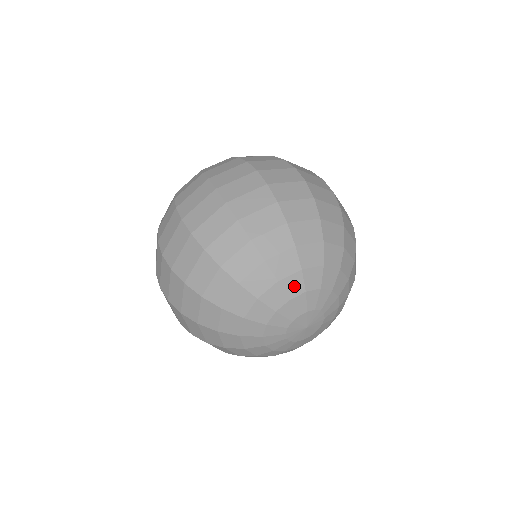
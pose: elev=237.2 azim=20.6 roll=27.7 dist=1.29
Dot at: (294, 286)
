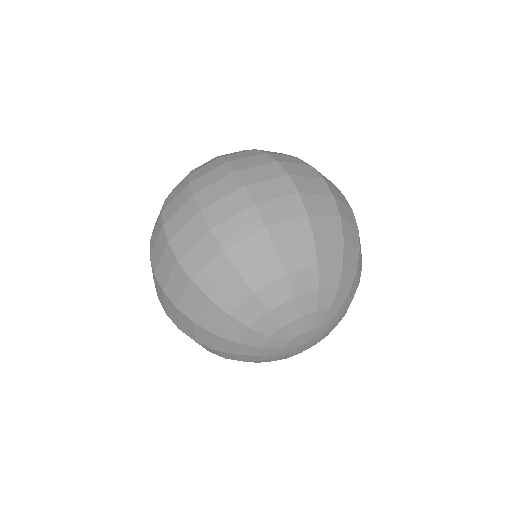
Dot at: (326, 300)
